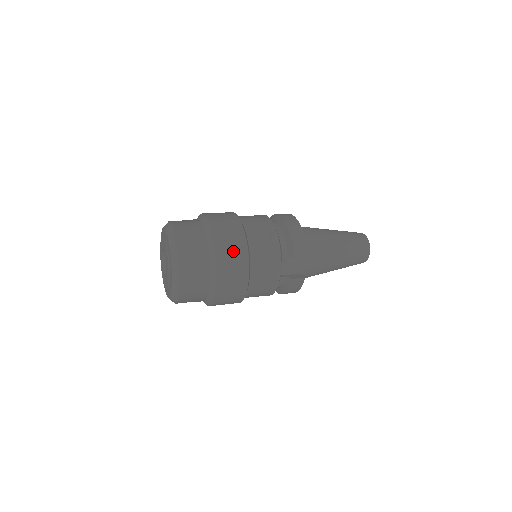
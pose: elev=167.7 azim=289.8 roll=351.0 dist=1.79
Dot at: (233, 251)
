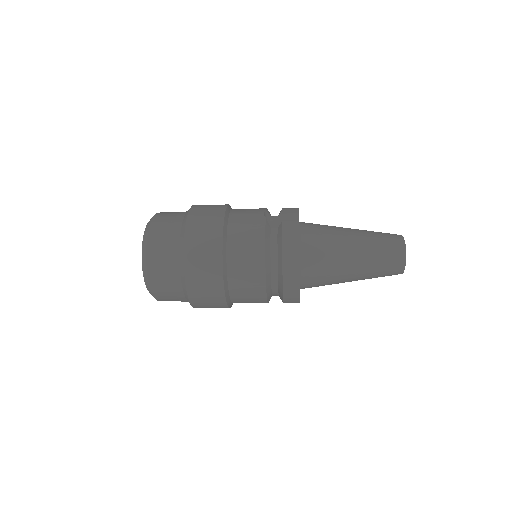
Dot at: occluded
